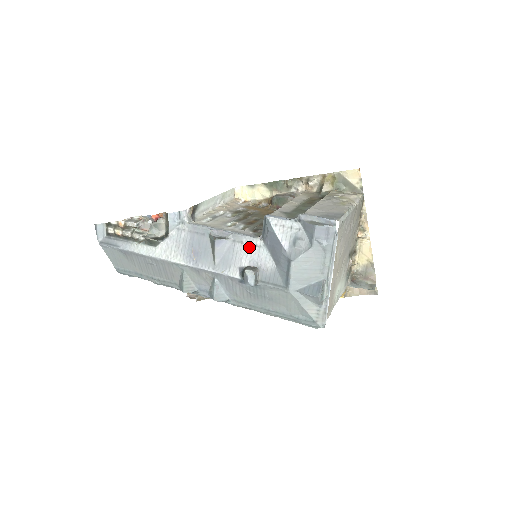
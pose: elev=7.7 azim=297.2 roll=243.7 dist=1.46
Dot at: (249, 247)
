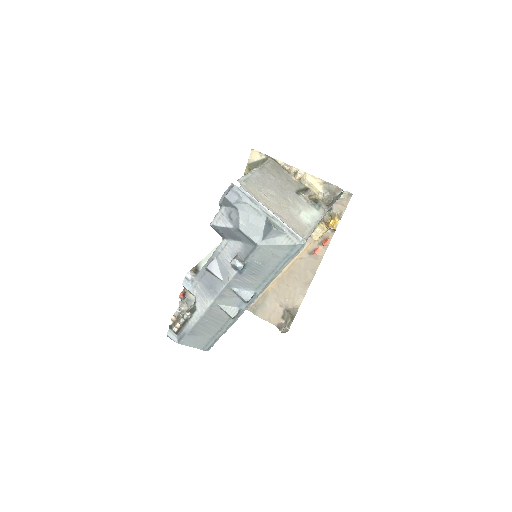
Dot at: (224, 251)
